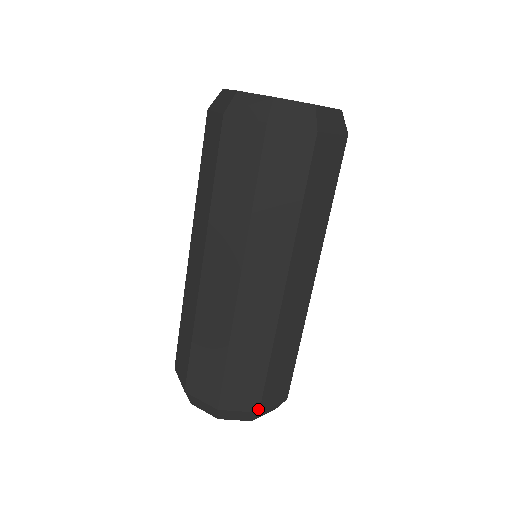
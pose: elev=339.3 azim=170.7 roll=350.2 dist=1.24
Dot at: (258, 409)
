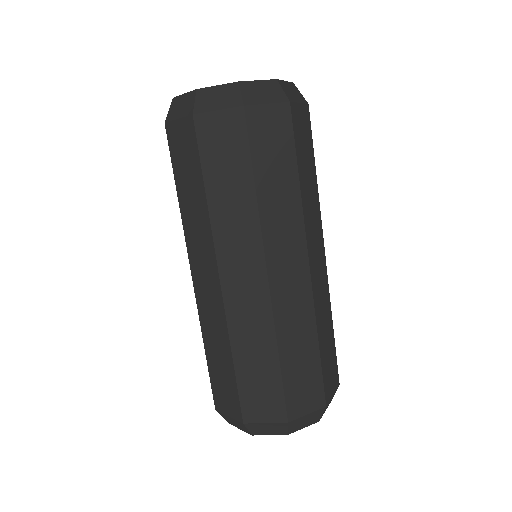
Dot at: occluded
